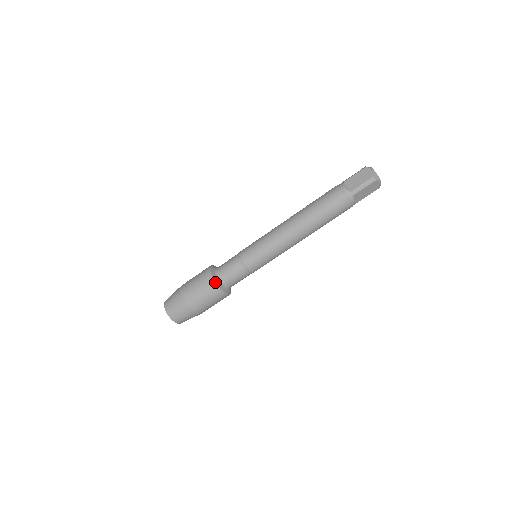
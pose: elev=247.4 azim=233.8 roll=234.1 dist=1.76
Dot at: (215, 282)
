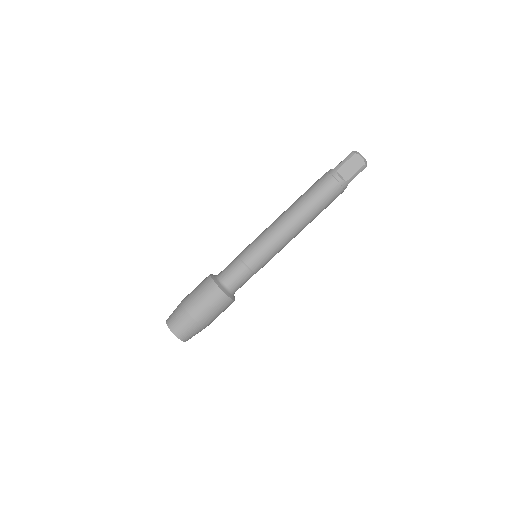
Dot at: (228, 296)
